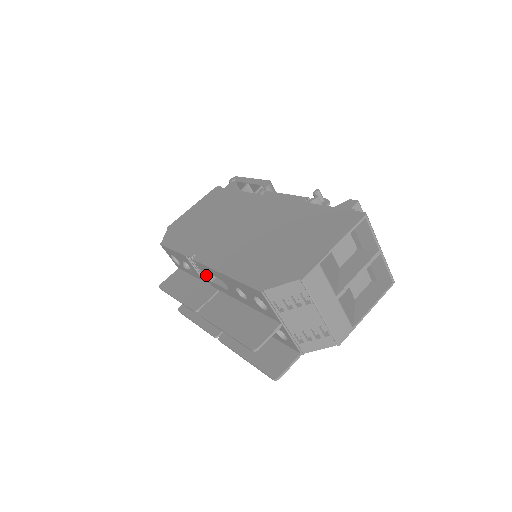
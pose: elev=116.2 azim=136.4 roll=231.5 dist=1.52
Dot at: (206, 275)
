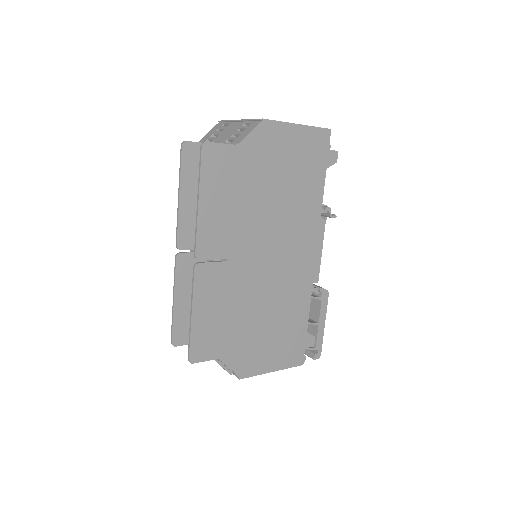
Dot at: occluded
